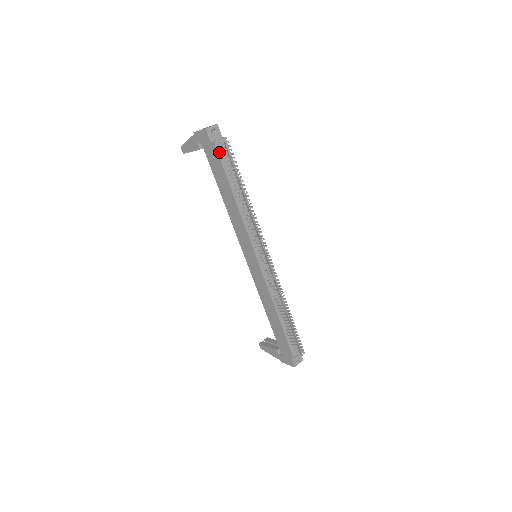
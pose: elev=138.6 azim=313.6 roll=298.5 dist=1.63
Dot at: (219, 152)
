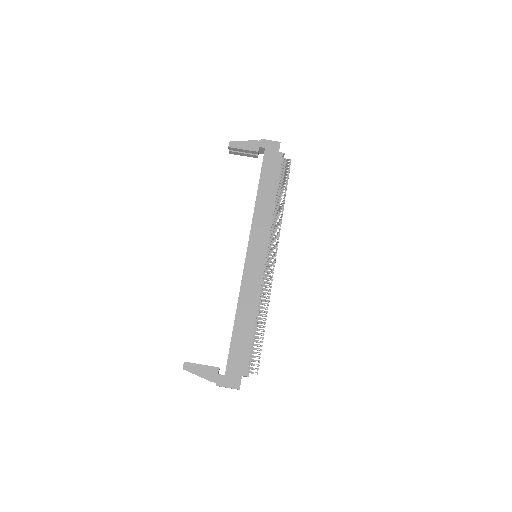
Dot at: (281, 162)
